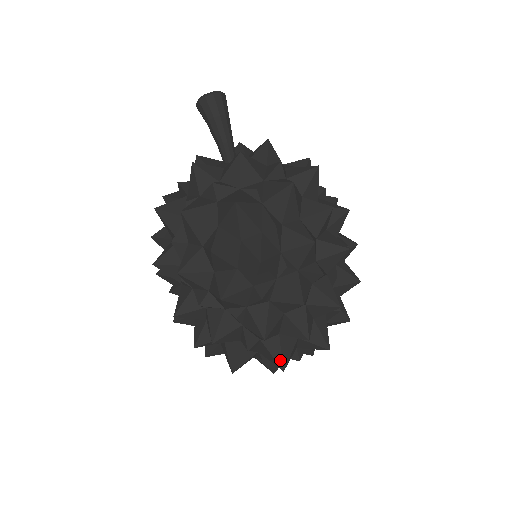
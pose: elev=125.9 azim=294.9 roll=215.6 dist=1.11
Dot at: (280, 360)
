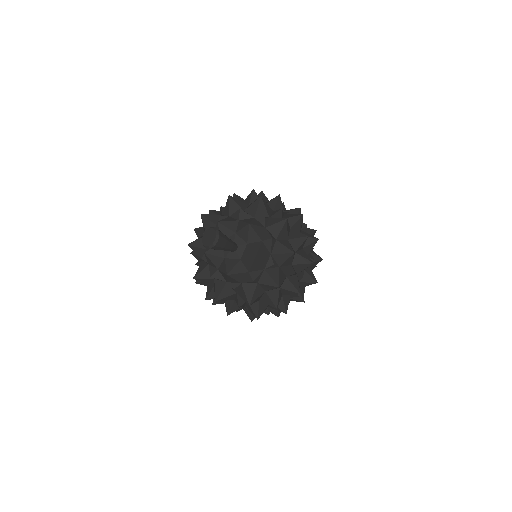
Dot at: (303, 292)
